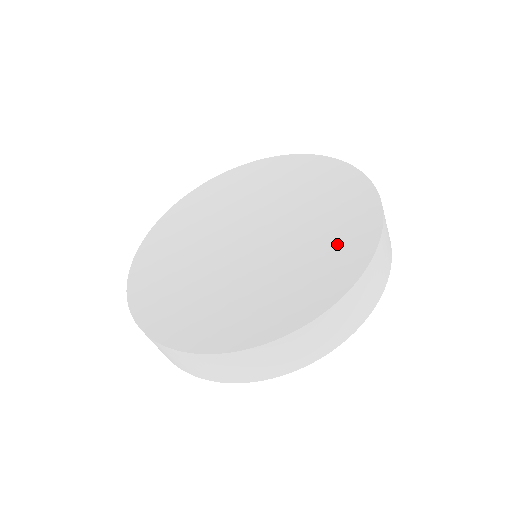
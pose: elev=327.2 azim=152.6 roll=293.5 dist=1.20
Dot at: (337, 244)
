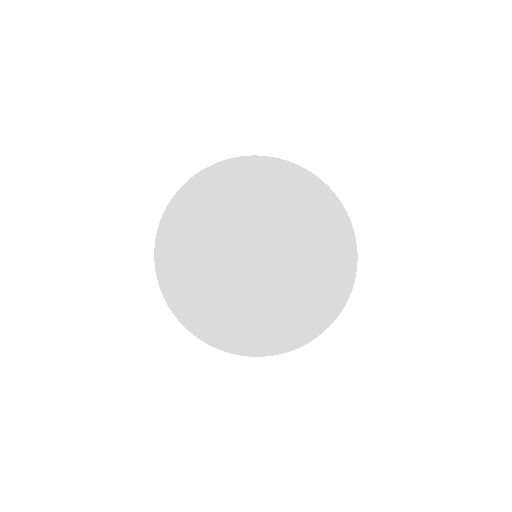
Dot at: (327, 235)
